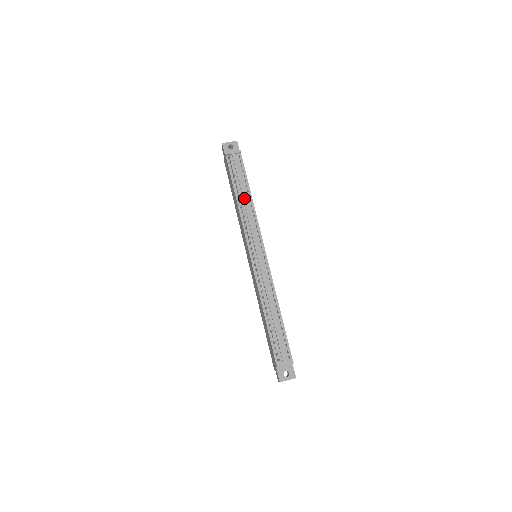
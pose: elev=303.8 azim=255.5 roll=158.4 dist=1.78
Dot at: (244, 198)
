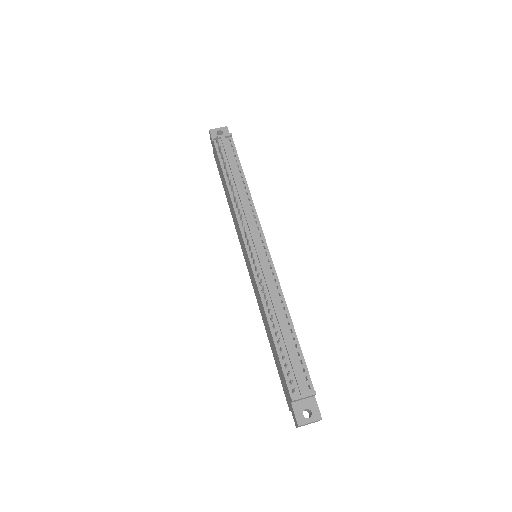
Dot at: (237, 184)
